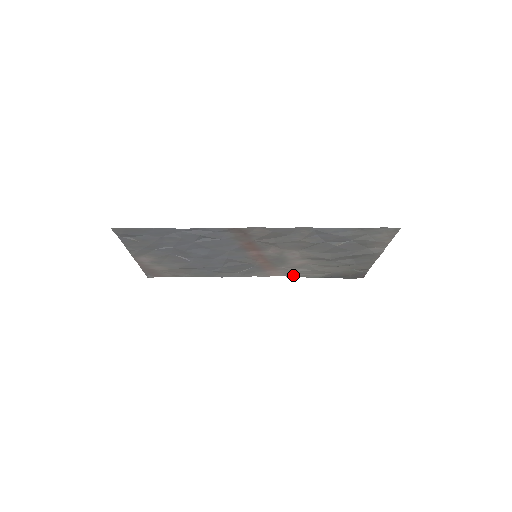
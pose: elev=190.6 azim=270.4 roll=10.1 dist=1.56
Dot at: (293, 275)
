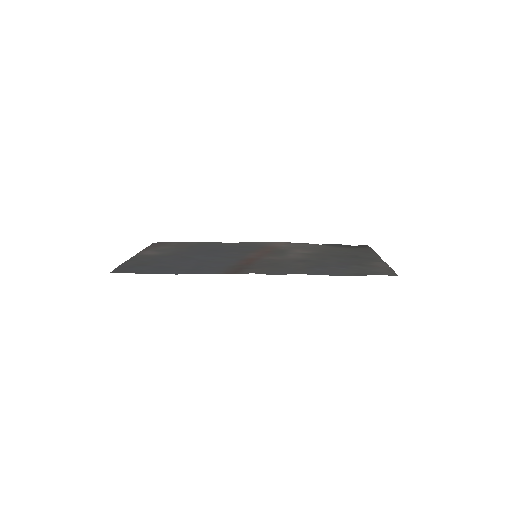
Dot at: (296, 243)
